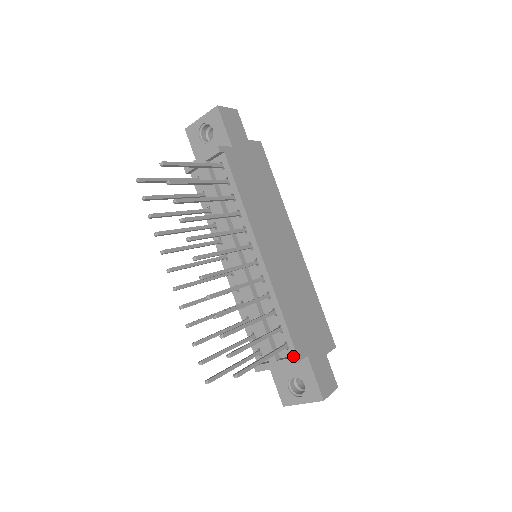
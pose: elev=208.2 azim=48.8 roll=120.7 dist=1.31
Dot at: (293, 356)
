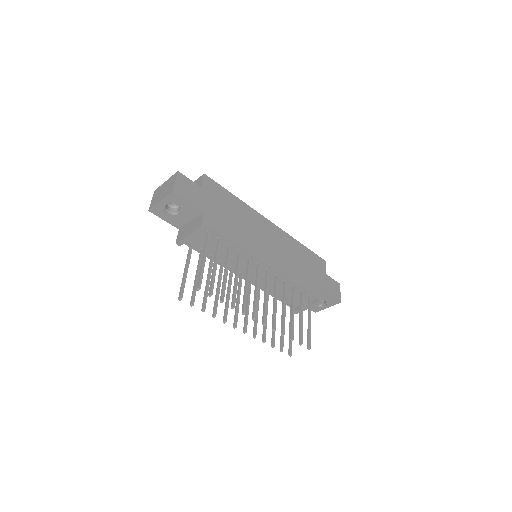
Dot at: (318, 301)
